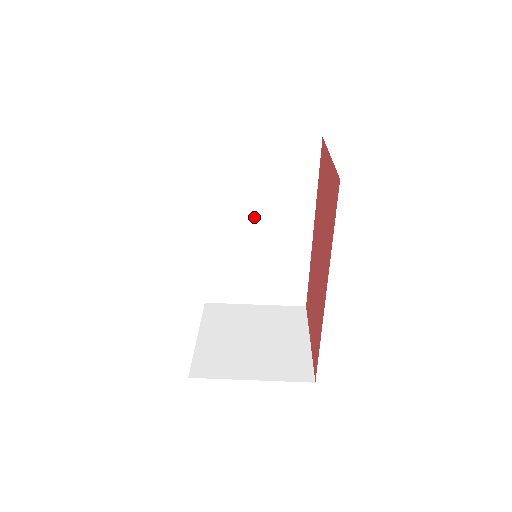
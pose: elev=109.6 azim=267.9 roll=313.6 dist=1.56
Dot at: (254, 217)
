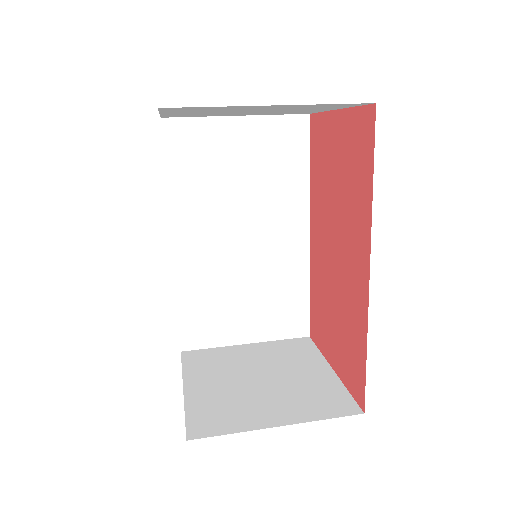
Dot at: (237, 223)
